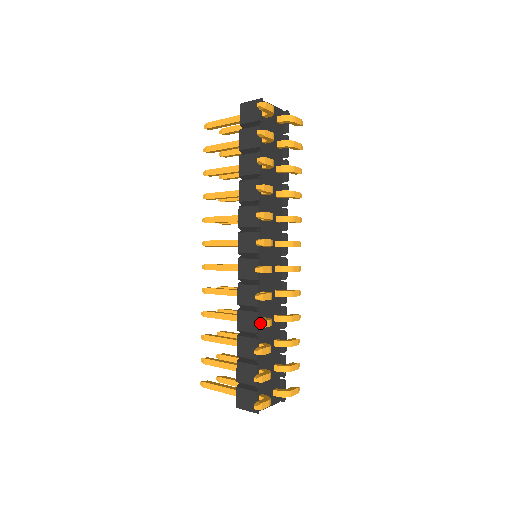
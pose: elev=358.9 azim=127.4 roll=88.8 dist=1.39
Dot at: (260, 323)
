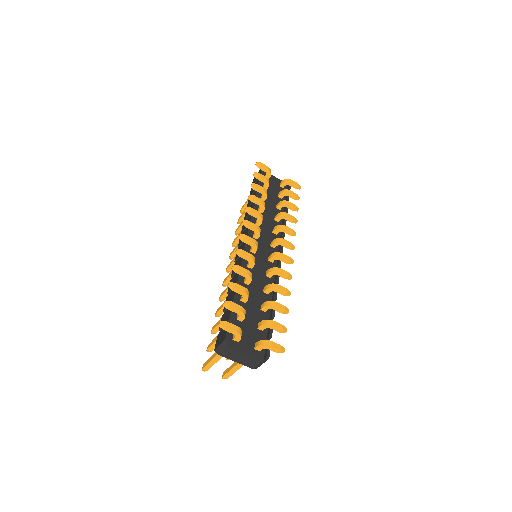
Dot at: (236, 266)
